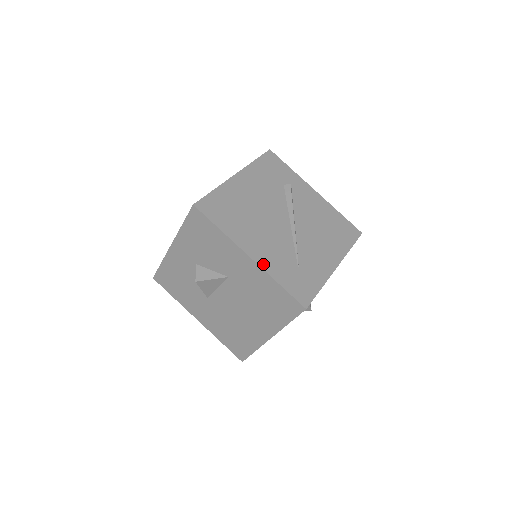
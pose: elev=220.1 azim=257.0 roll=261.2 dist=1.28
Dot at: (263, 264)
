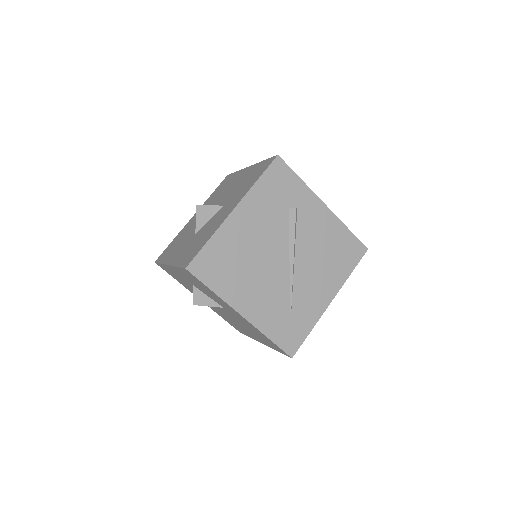
Dot at: (255, 321)
